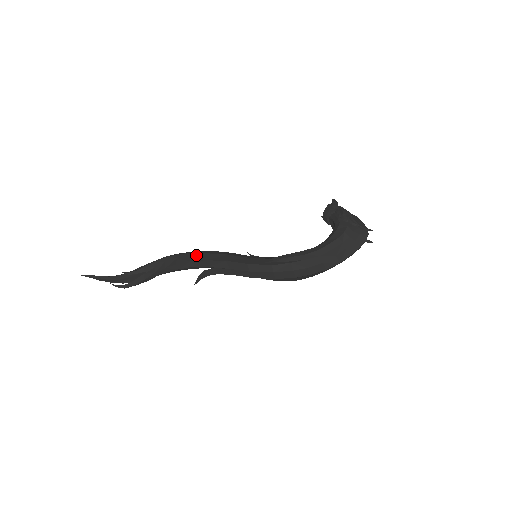
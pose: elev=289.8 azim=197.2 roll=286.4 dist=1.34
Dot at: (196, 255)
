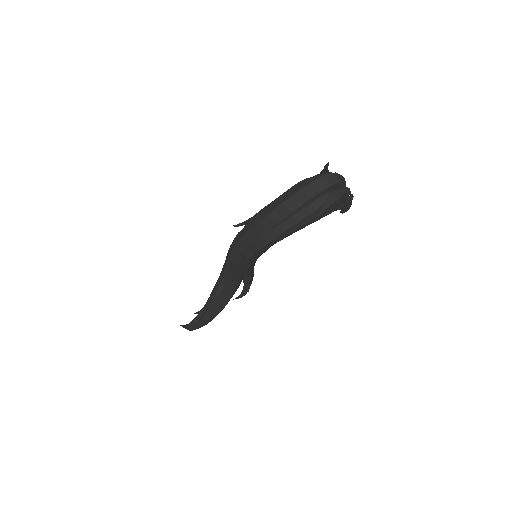
Dot at: occluded
